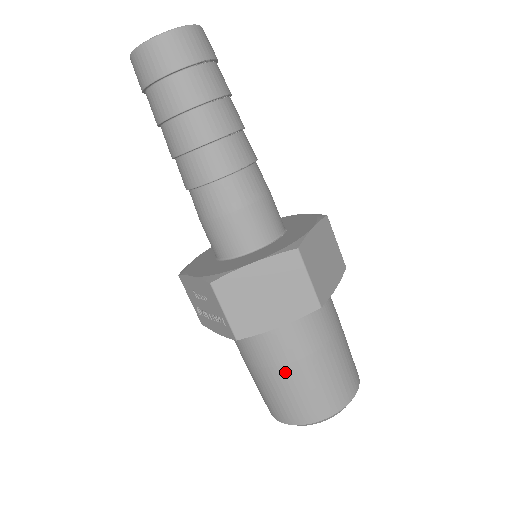
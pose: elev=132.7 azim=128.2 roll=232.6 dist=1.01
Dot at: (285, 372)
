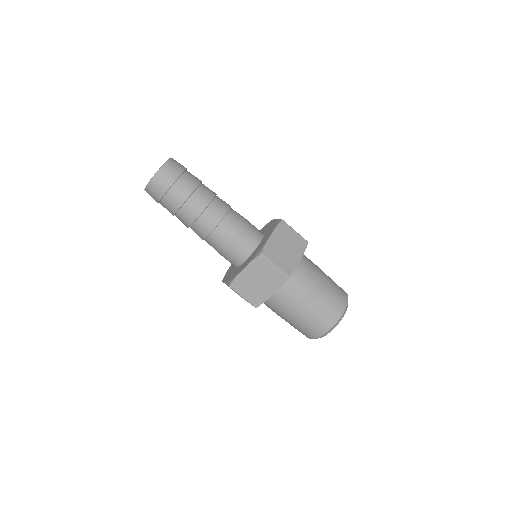
Dot at: (293, 314)
